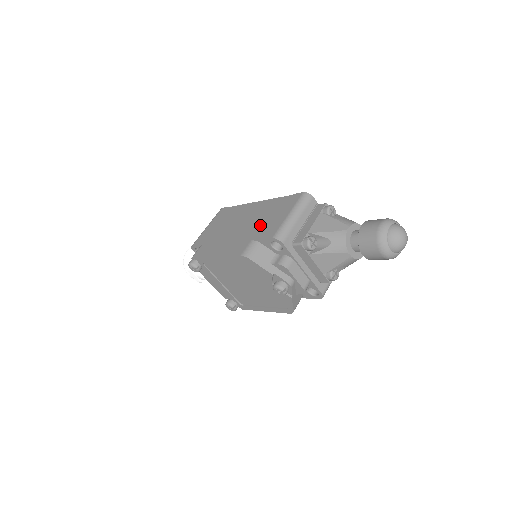
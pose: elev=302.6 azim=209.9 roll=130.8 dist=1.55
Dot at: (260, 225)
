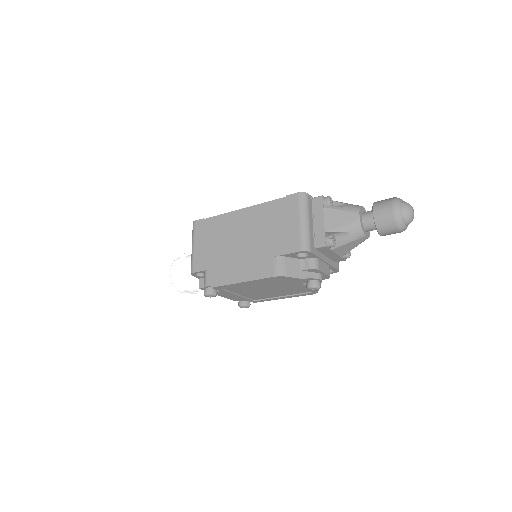
Dot at: (271, 238)
